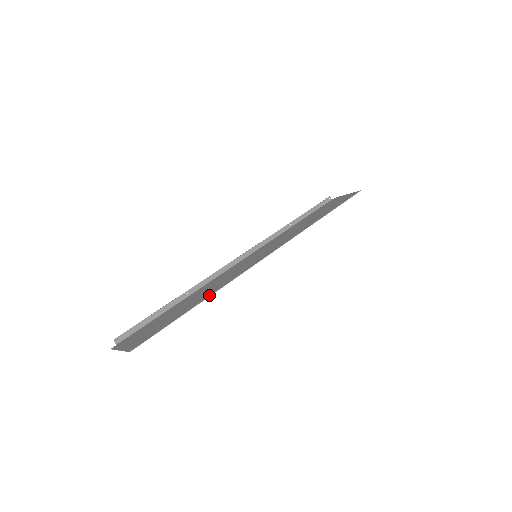
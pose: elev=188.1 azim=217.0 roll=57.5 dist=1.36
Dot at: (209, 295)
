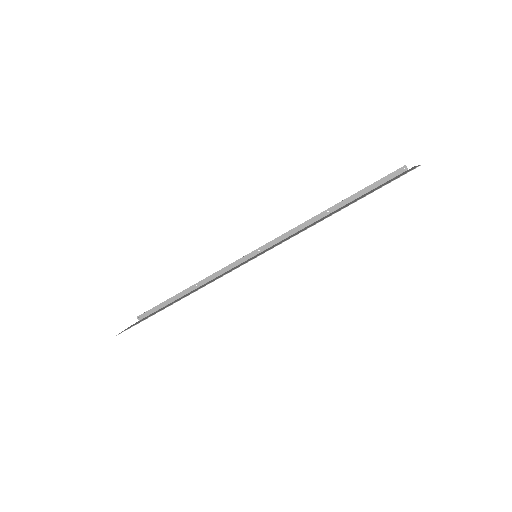
Dot at: occluded
